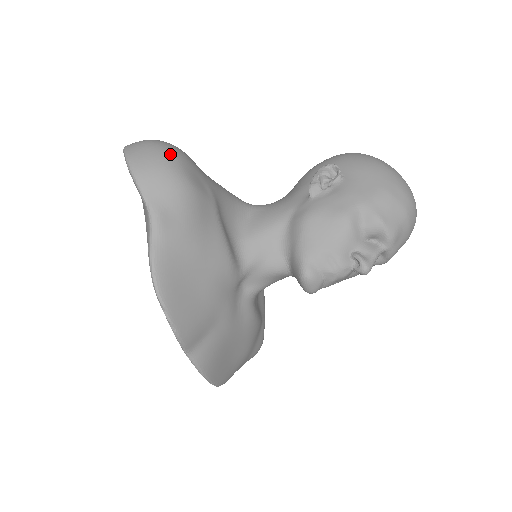
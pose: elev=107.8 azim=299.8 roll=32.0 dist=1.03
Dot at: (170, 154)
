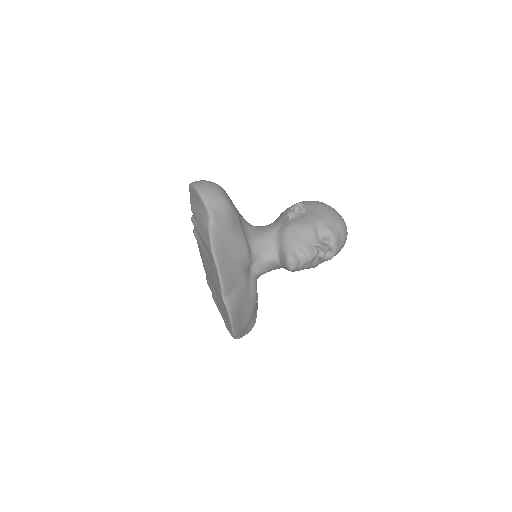
Dot at: (218, 186)
